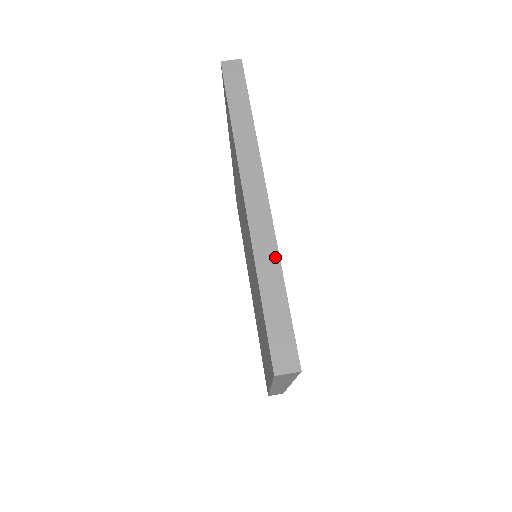
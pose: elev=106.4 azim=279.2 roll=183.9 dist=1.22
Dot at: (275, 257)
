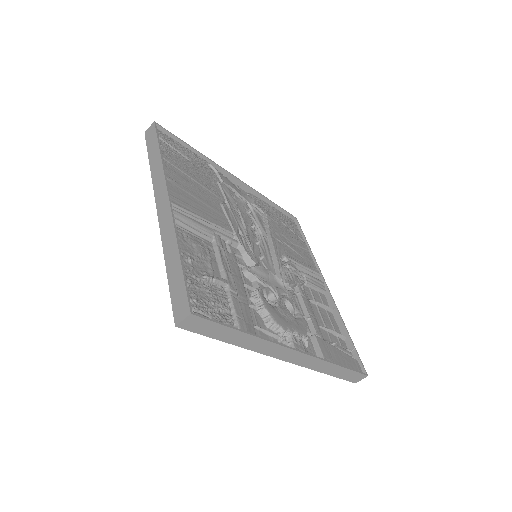
Dot at: (326, 364)
